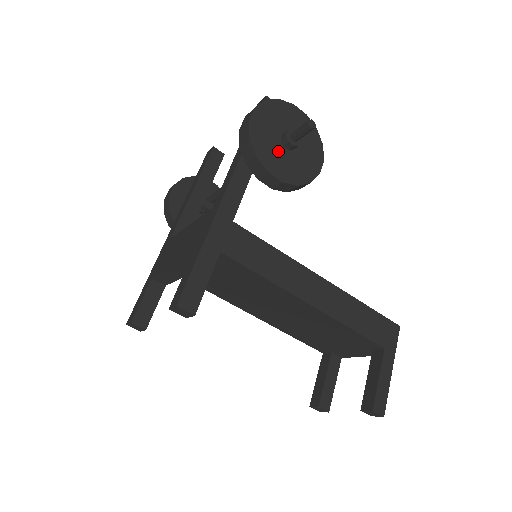
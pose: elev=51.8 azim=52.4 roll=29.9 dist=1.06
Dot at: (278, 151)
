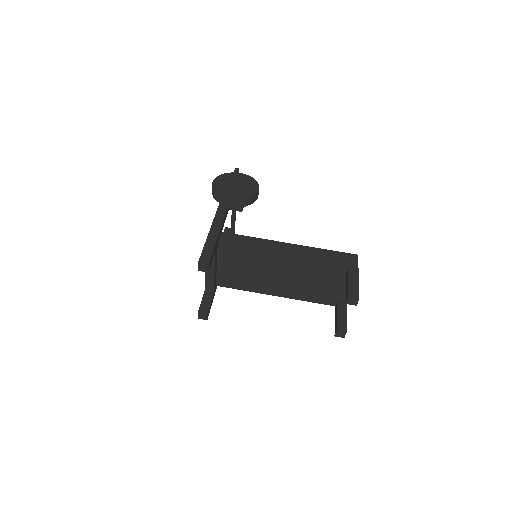
Dot at: (231, 190)
